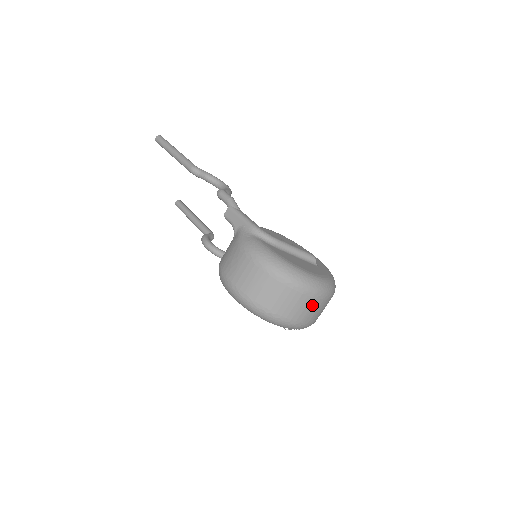
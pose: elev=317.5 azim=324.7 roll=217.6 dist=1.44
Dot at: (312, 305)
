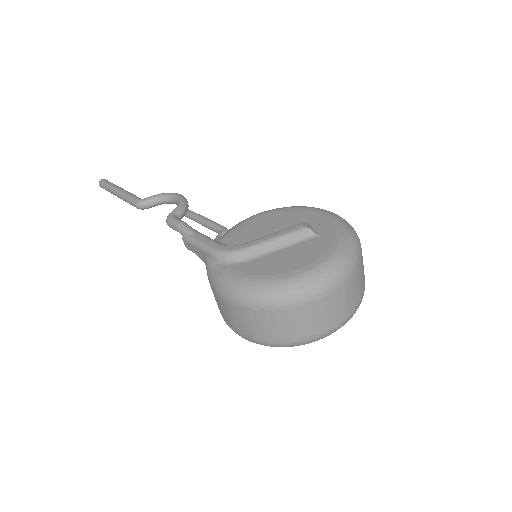
Dot at: (333, 302)
